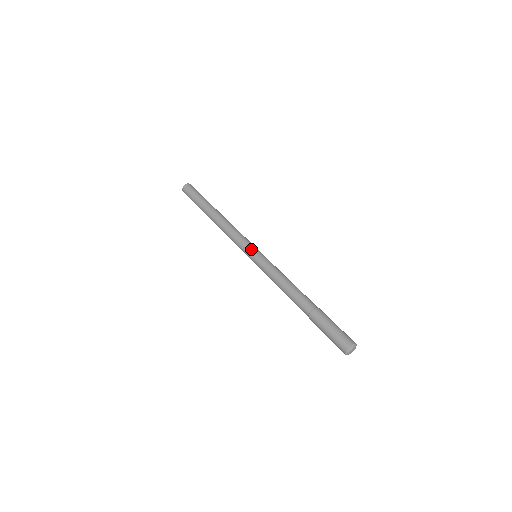
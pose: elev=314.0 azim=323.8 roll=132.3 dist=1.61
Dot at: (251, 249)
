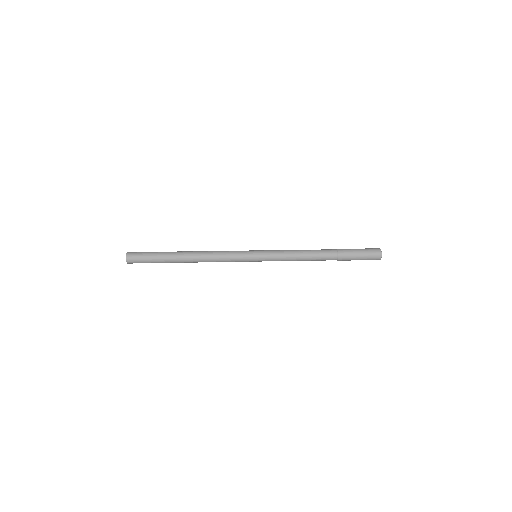
Dot at: (250, 259)
